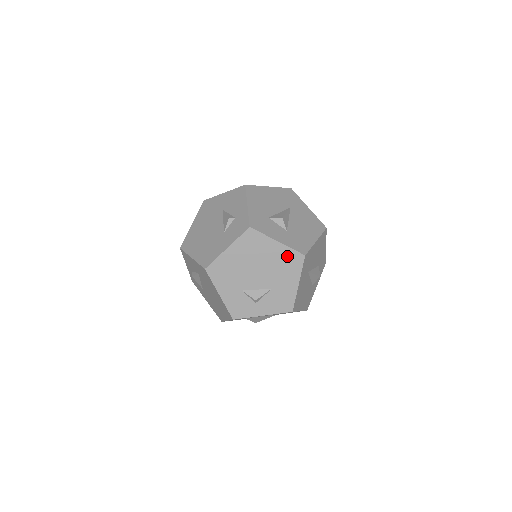
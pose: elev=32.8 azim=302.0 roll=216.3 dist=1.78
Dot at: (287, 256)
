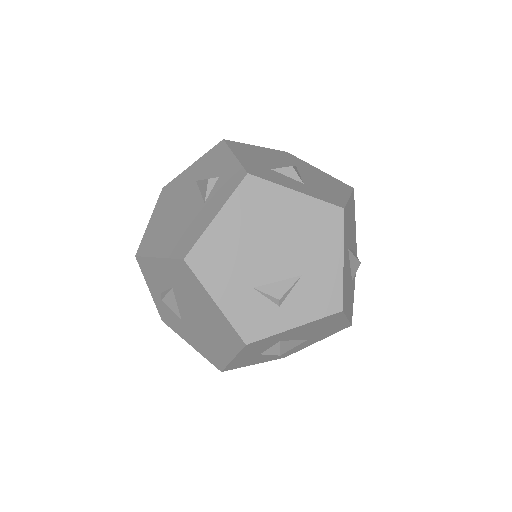
Dot at: (316, 214)
